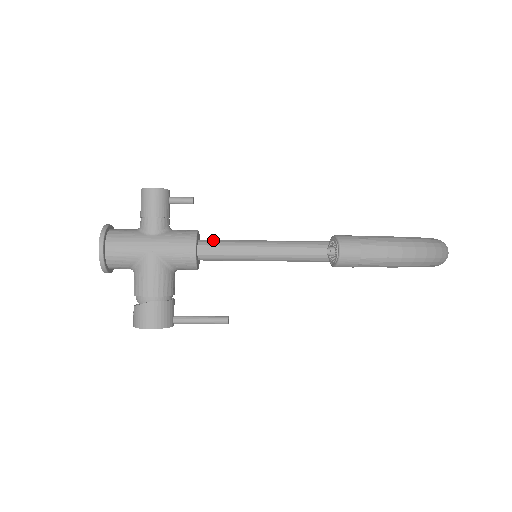
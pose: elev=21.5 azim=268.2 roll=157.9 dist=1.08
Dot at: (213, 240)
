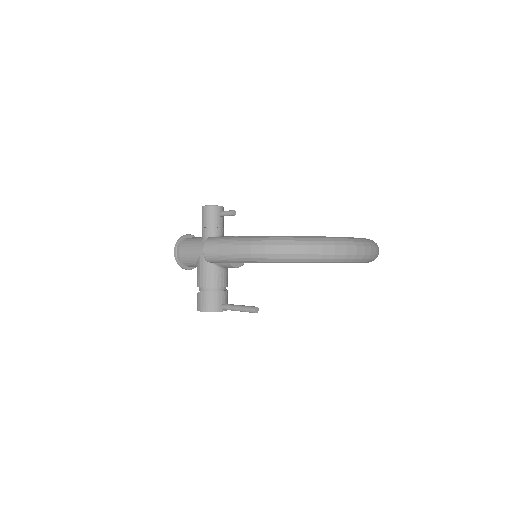
Dot at: occluded
